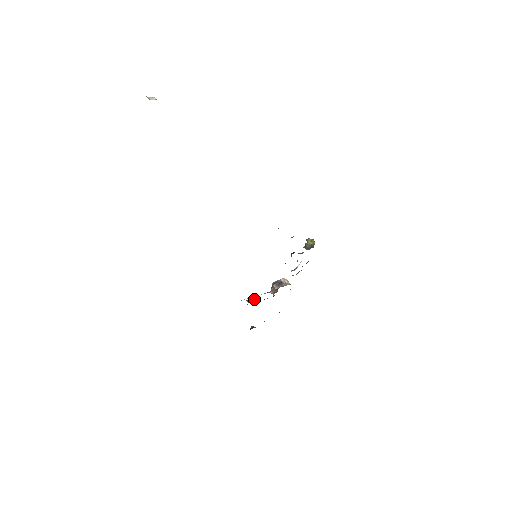
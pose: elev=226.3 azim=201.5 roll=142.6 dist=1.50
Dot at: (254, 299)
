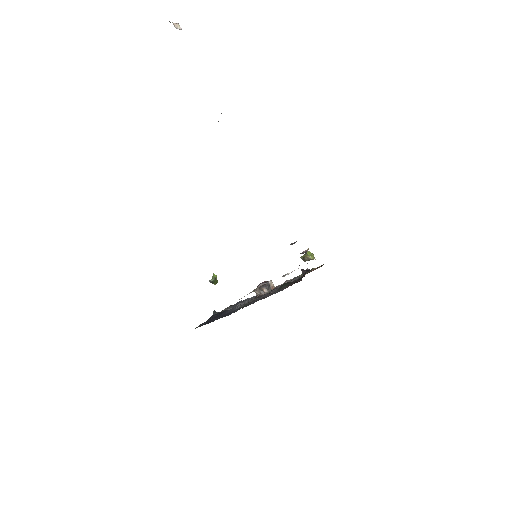
Dot at: (216, 280)
